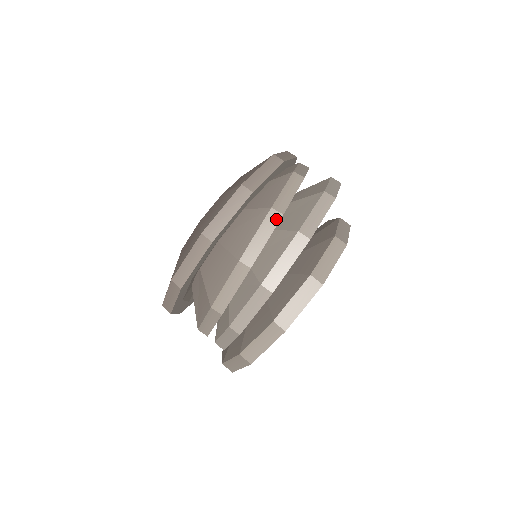
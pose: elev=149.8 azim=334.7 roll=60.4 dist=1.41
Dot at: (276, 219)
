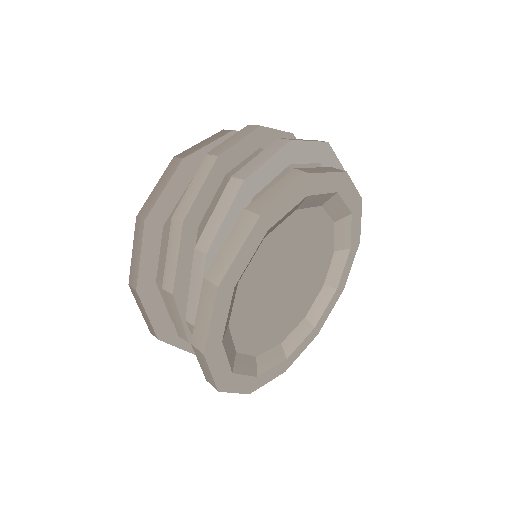
Dot at: (252, 129)
